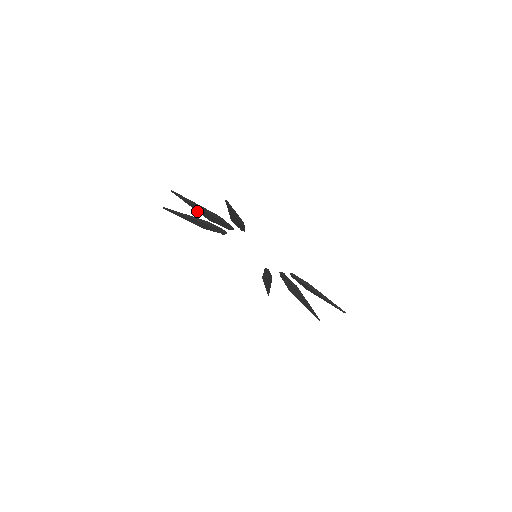
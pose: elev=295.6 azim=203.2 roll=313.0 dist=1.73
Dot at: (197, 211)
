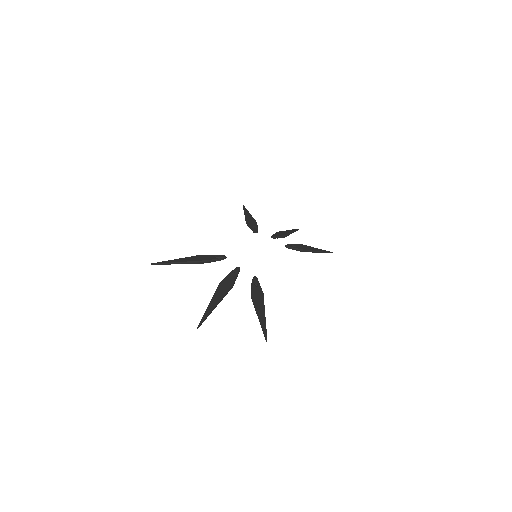
Dot at: (213, 299)
